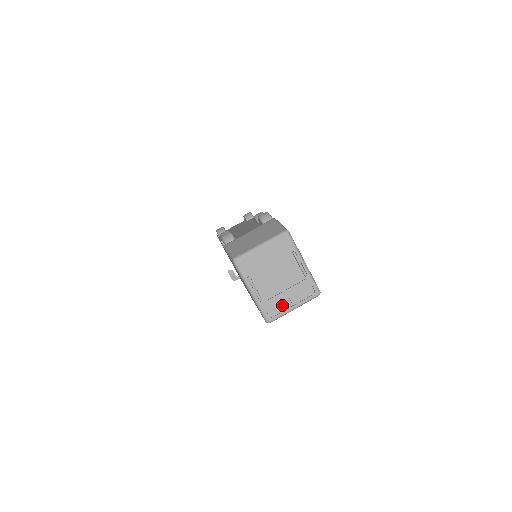
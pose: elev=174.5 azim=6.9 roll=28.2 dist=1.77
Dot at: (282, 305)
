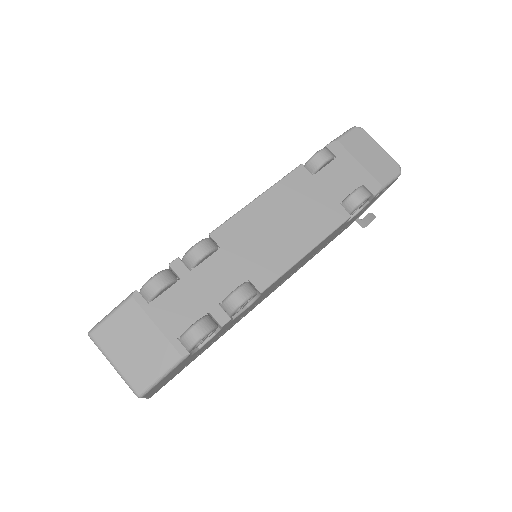
Dot at: occluded
